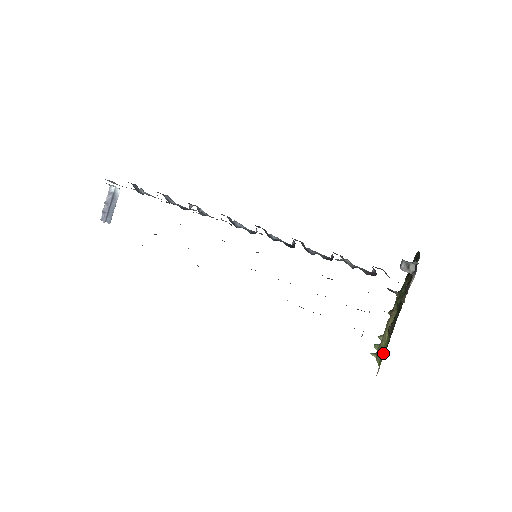
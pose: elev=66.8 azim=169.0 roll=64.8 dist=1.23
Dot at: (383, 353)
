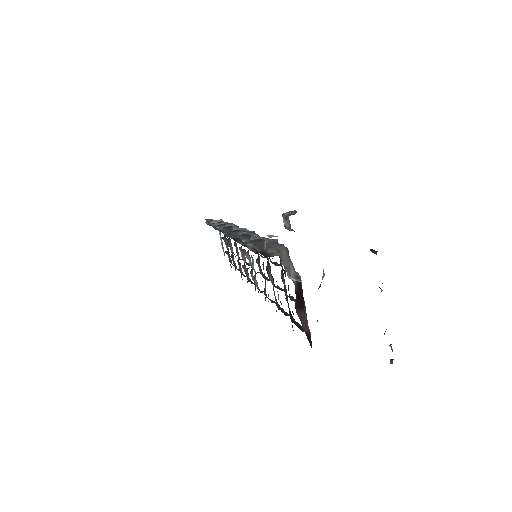
Dot at: occluded
